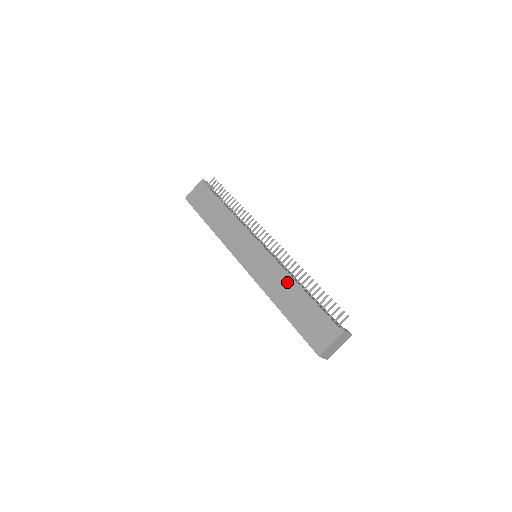
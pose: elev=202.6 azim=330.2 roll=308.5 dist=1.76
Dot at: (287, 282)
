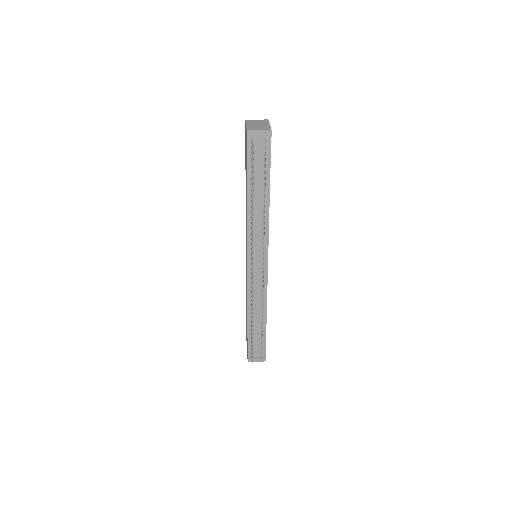
Dot at: occluded
